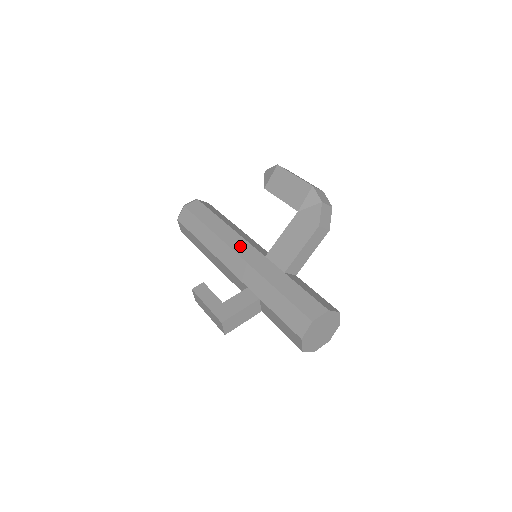
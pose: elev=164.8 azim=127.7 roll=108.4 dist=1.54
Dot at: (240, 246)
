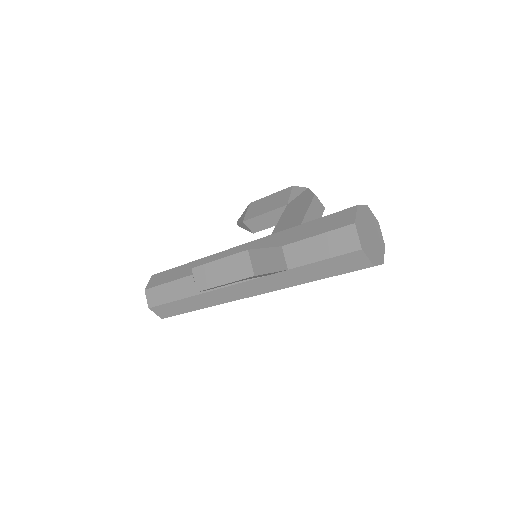
Dot at: occluded
